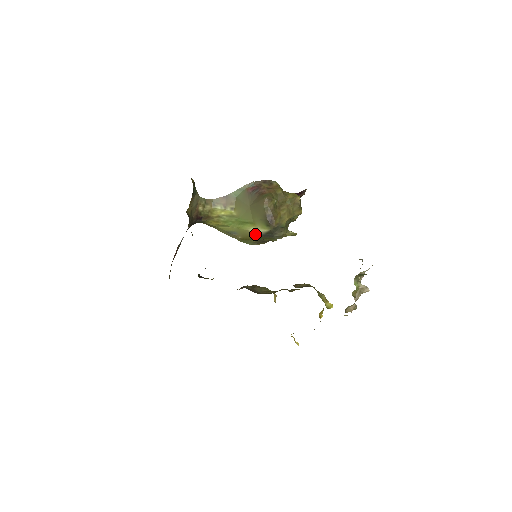
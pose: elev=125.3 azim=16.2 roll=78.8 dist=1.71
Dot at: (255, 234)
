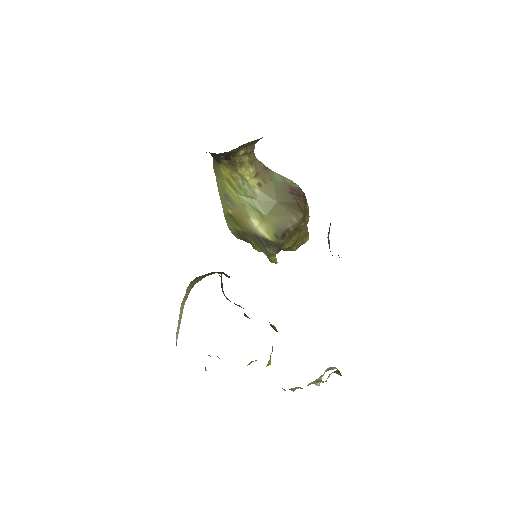
Dot at: (251, 226)
